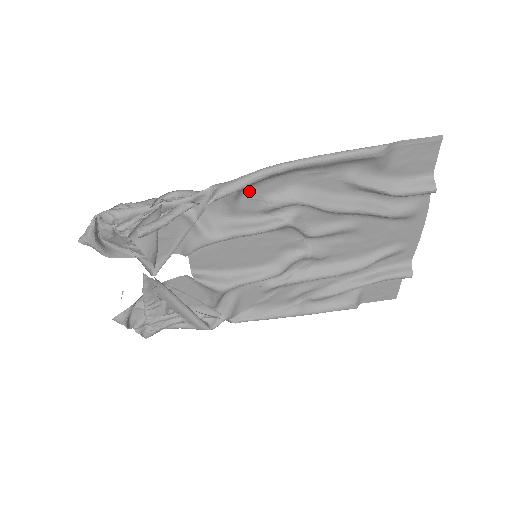
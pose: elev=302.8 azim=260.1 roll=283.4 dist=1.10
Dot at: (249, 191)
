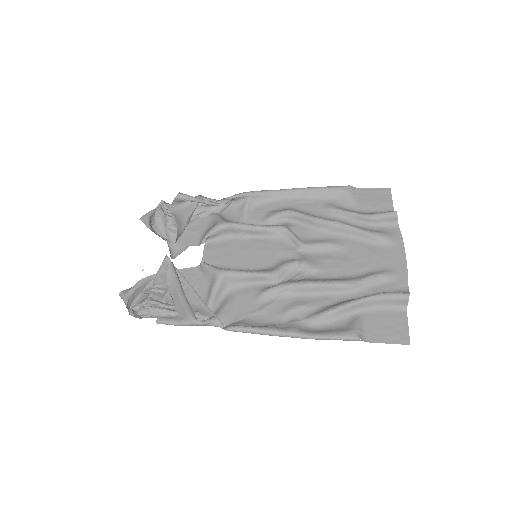
Dot at: (258, 208)
